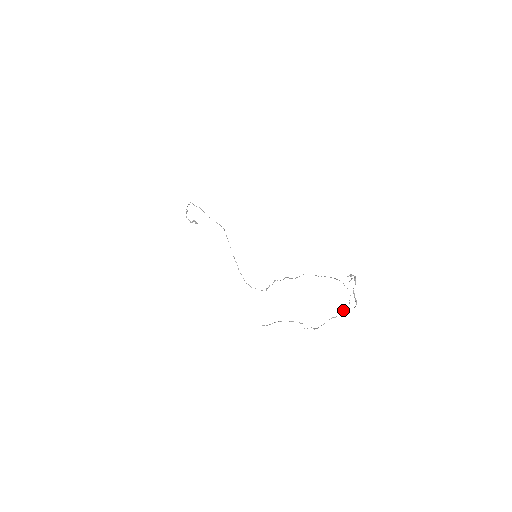
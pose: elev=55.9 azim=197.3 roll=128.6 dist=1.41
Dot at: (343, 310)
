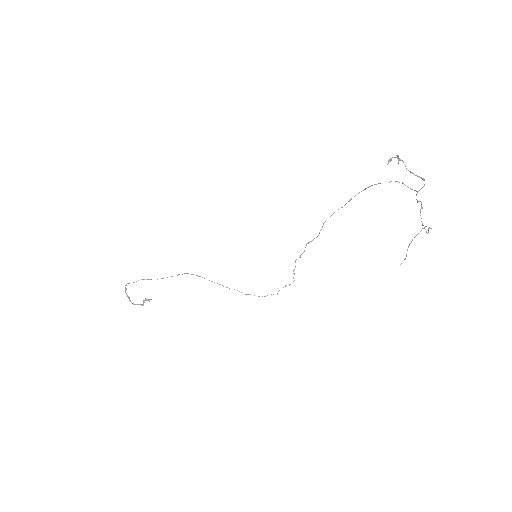
Dot at: occluded
